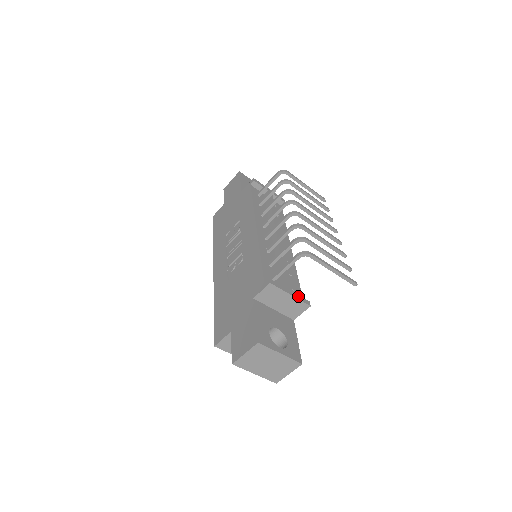
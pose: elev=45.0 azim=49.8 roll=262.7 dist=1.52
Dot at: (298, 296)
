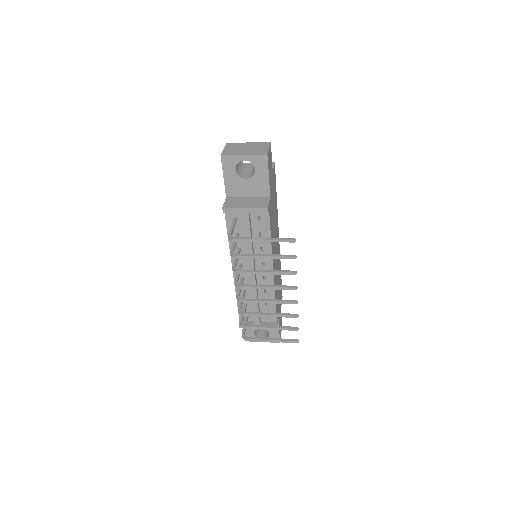
Dot at: occluded
